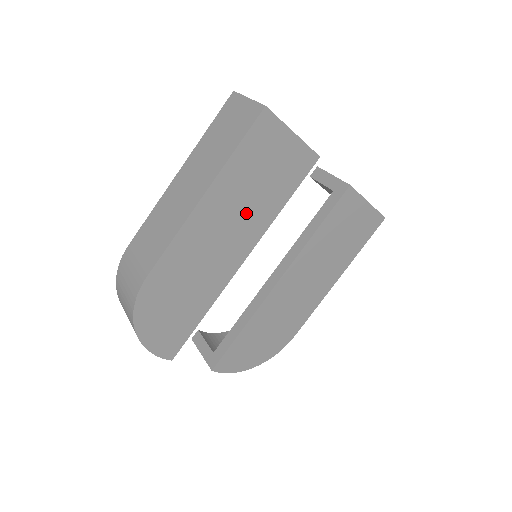
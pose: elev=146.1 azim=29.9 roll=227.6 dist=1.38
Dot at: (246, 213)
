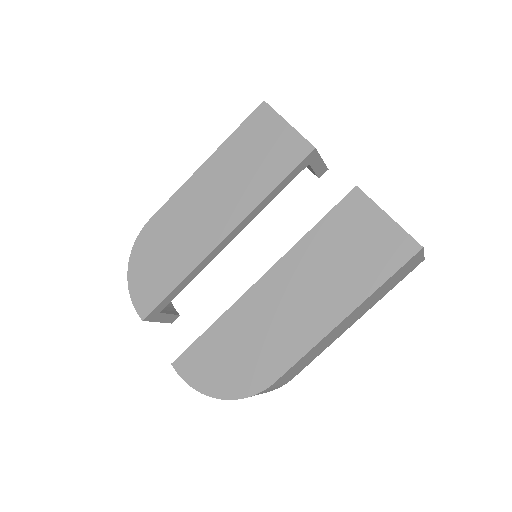
Dot at: (236, 187)
